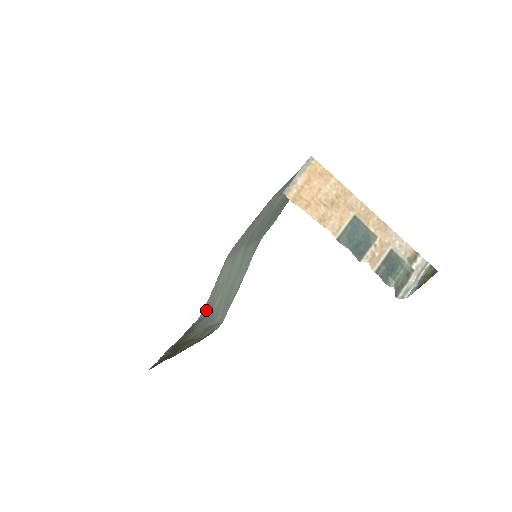
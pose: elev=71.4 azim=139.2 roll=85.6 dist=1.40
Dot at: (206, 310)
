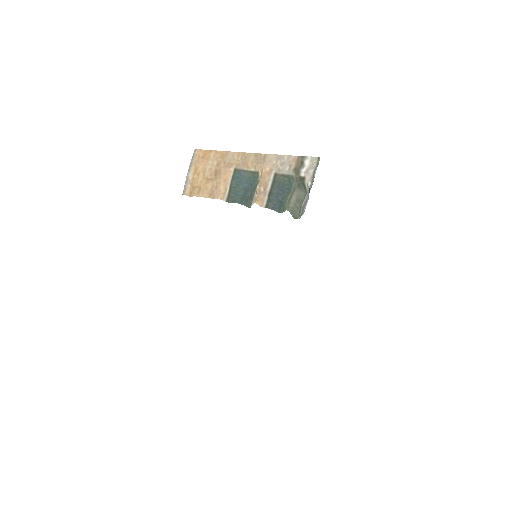
Dot at: occluded
